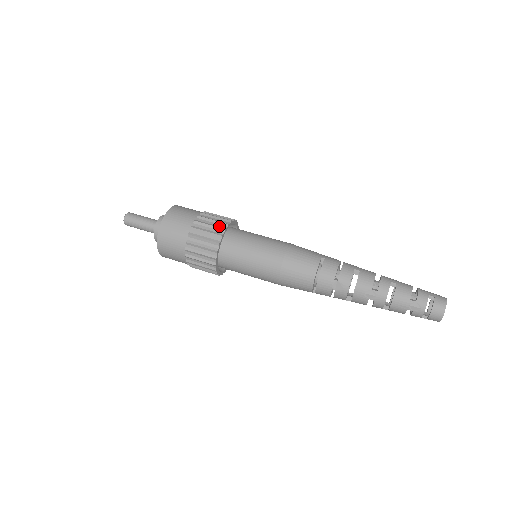
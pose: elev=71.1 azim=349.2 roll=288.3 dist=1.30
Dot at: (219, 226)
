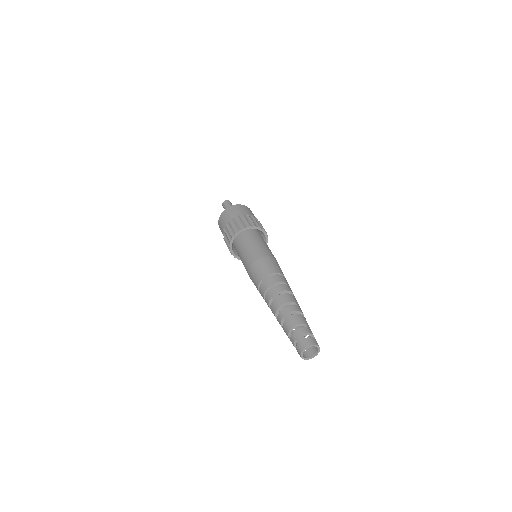
Dot at: (230, 238)
